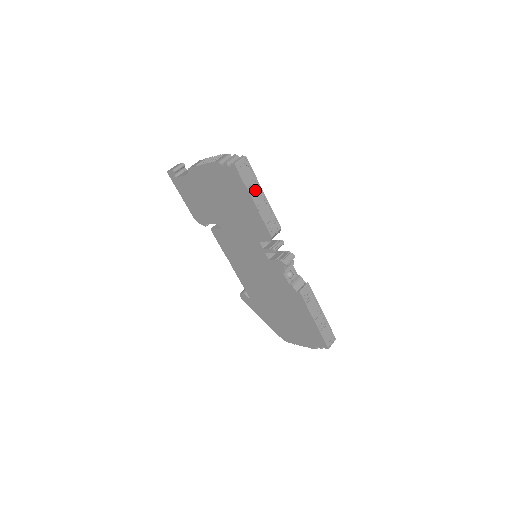
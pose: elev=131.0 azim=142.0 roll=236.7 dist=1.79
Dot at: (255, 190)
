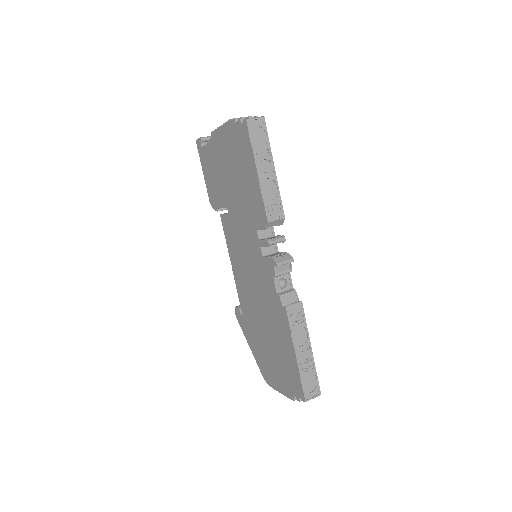
Dot at: (263, 159)
